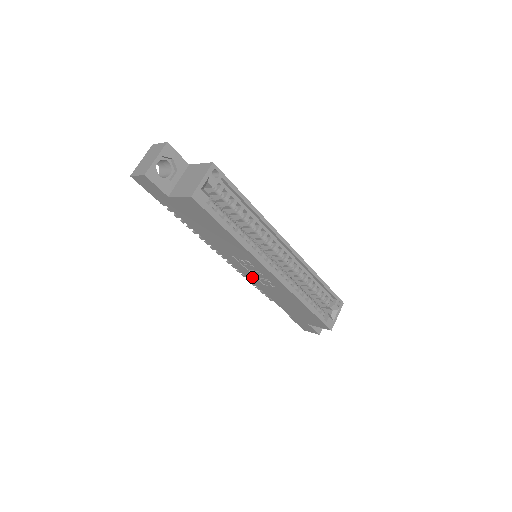
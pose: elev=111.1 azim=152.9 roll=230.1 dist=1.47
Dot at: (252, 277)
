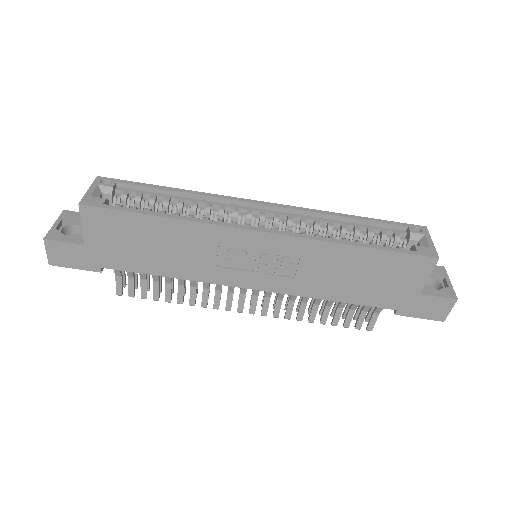
Dot at: (273, 281)
